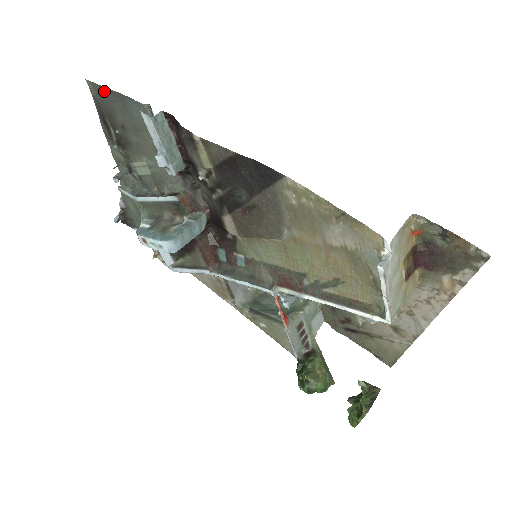
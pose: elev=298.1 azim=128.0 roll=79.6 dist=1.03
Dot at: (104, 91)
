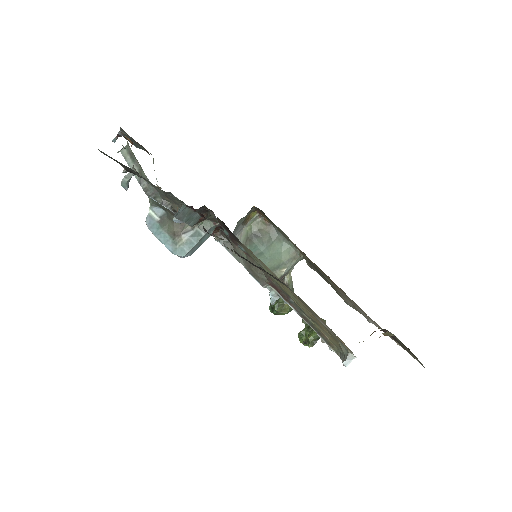
Dot at: occluded
